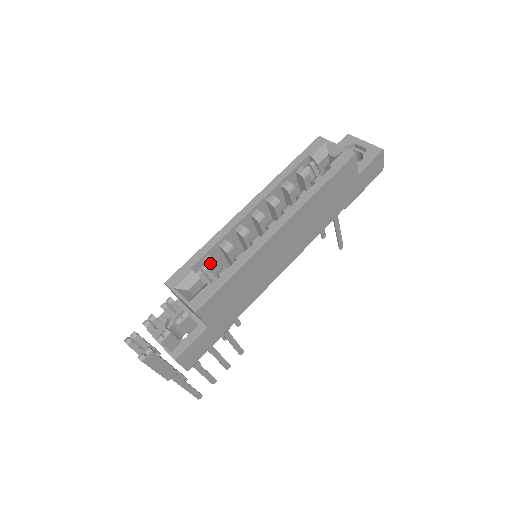
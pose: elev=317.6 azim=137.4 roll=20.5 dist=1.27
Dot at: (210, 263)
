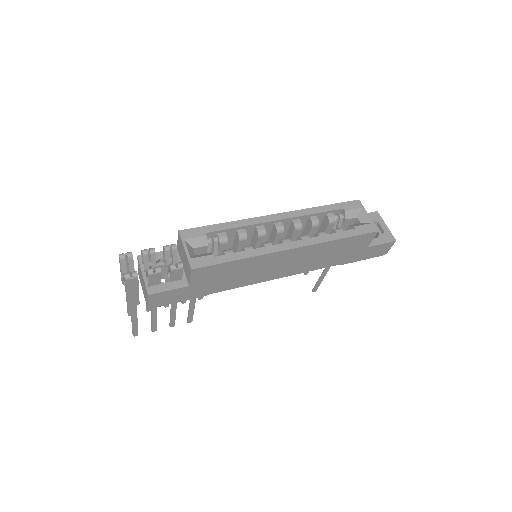
Dot at: (223, 239)
